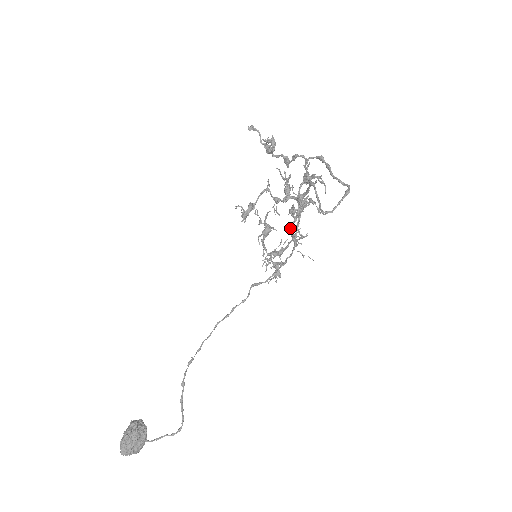
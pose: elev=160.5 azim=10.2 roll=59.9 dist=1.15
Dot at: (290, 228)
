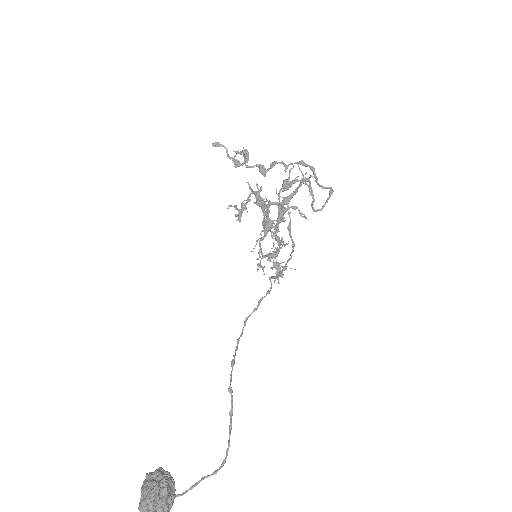
Dot at: occluded
